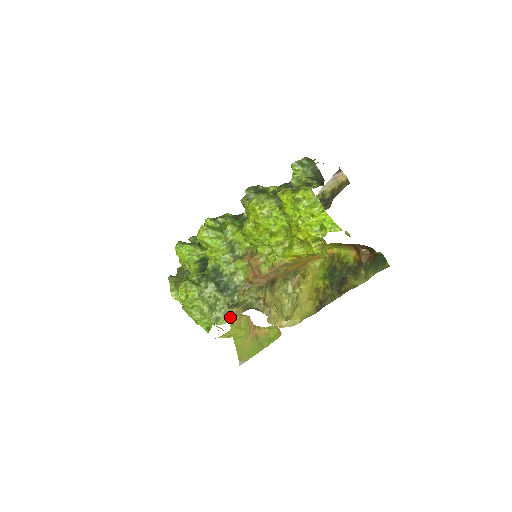
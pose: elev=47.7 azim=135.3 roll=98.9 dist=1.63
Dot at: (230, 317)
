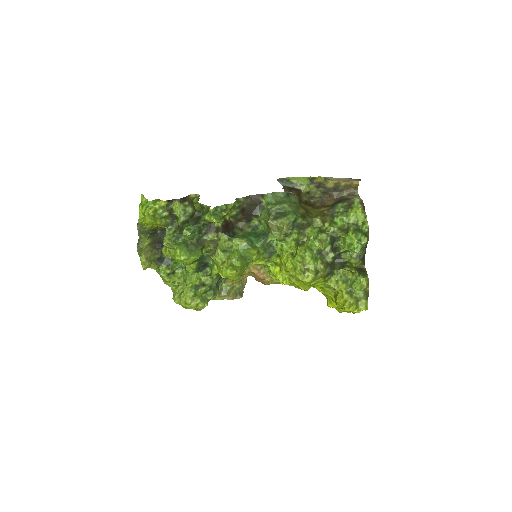
Dot at: (217, 298)
